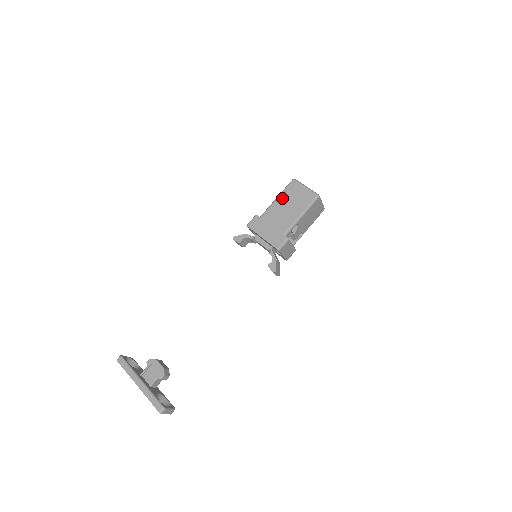
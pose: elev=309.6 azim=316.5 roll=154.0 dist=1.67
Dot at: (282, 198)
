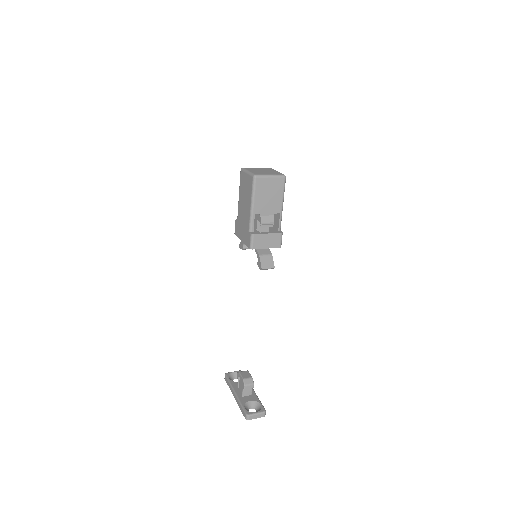
Dot at: (240, 194)
